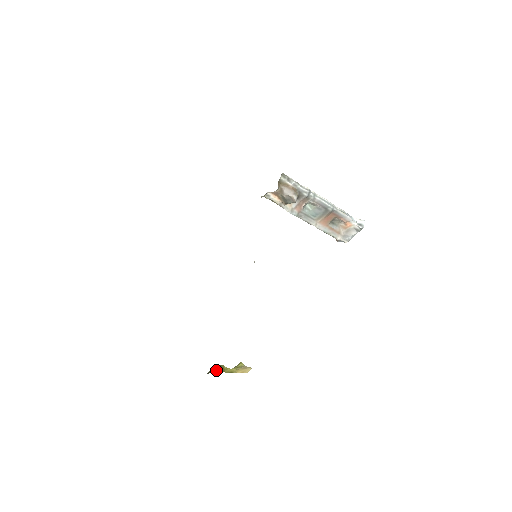
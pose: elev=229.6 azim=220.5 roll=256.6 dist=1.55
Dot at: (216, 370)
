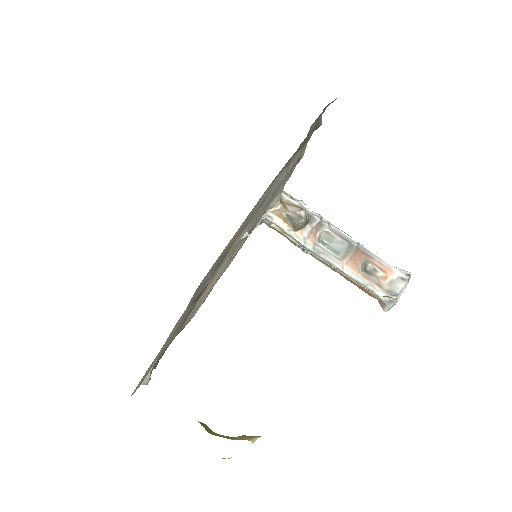
Dot at: occluded
